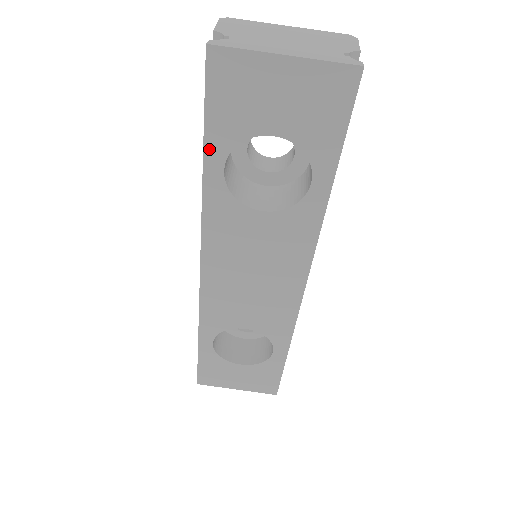
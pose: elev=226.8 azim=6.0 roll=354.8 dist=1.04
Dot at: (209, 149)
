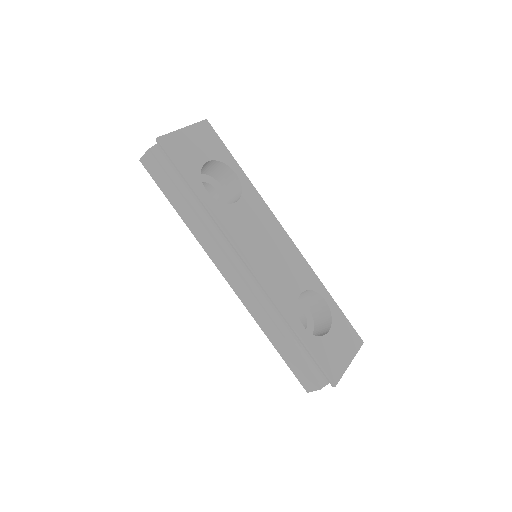
Dot at: (193, 183)
